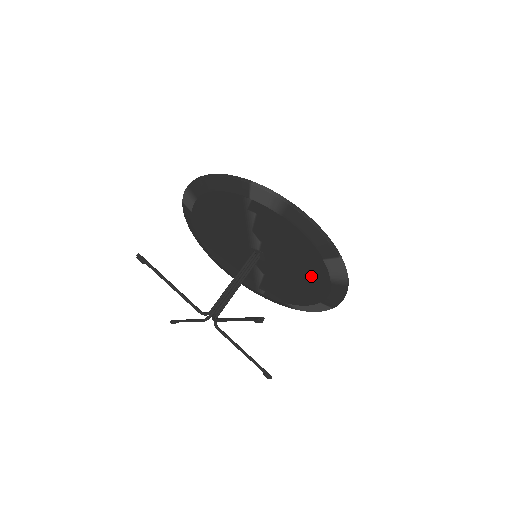
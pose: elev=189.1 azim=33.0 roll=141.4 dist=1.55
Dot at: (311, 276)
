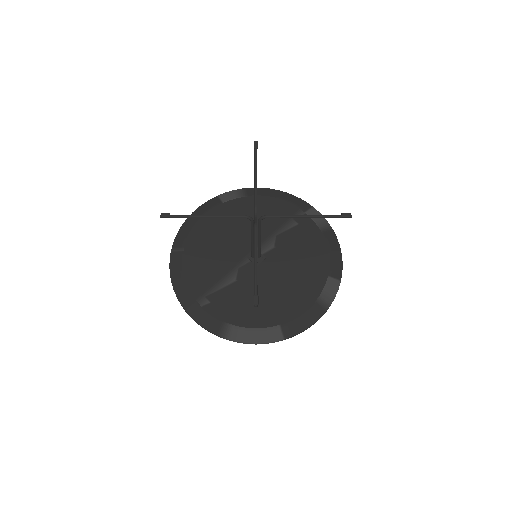
Dot at: (298, 291)
